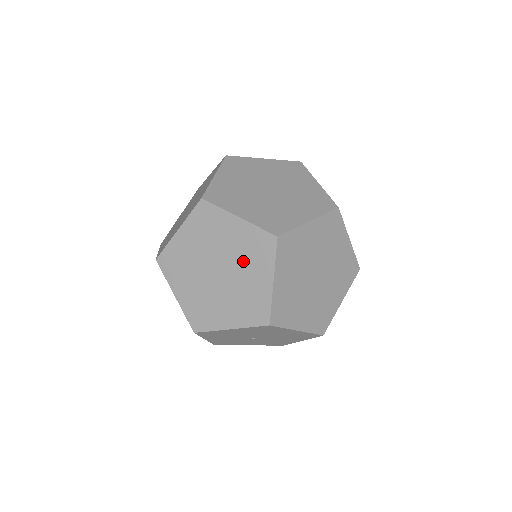
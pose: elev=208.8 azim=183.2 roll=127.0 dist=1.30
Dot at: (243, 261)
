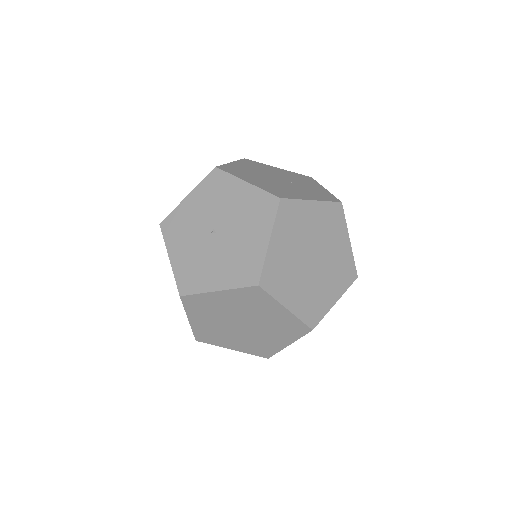
Dot at: (304, 189)
